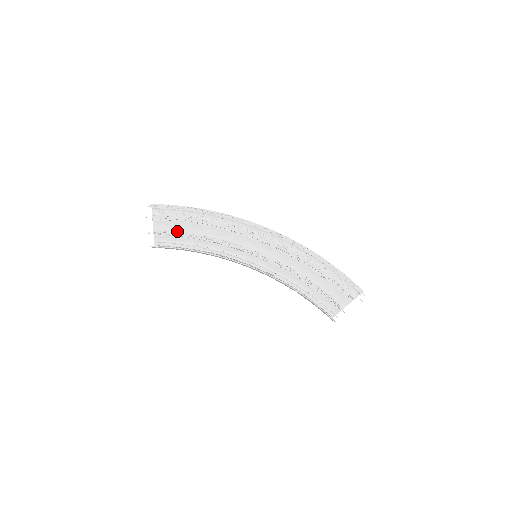
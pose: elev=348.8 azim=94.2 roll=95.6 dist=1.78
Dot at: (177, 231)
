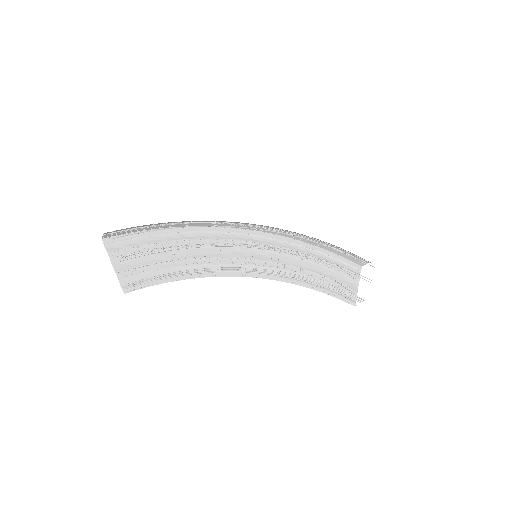
Dot at: (148, 264)
